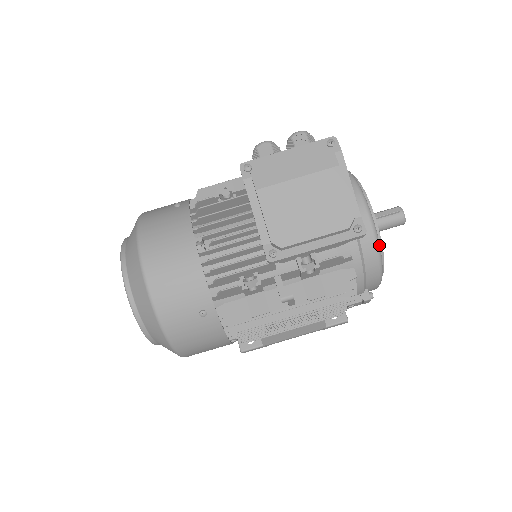
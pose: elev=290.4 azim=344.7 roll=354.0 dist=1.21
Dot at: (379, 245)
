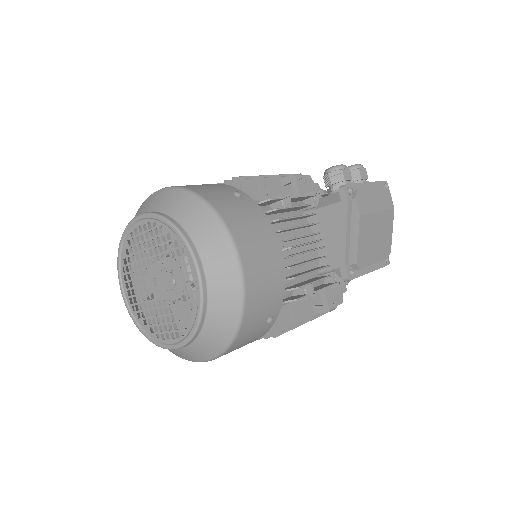
Dot at: occluded
